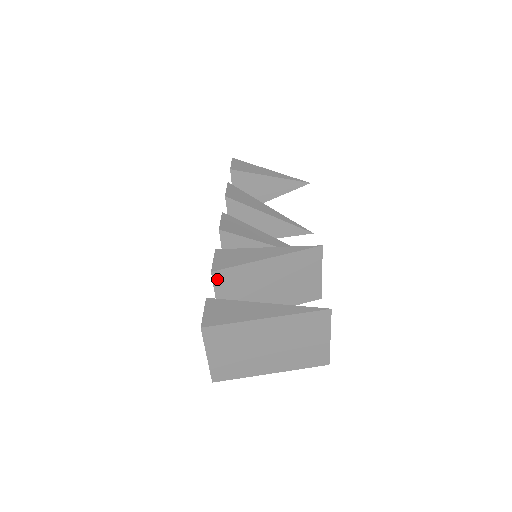
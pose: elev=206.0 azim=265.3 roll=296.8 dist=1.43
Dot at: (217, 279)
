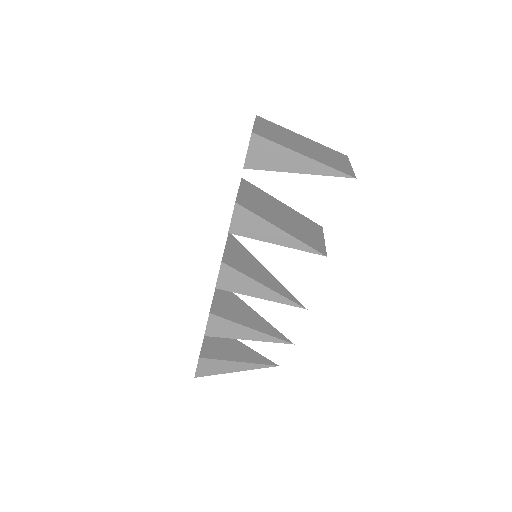
Dot at: (244, 183)
